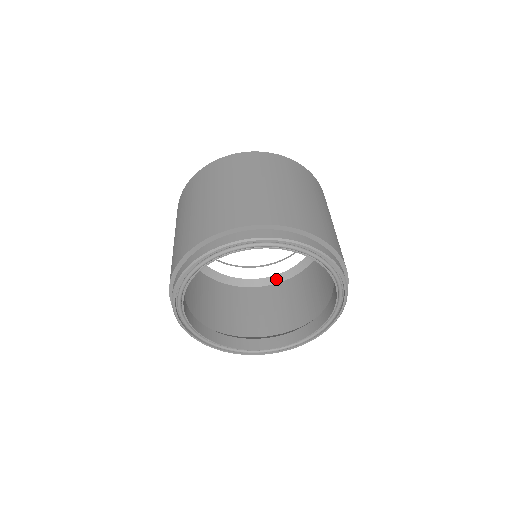
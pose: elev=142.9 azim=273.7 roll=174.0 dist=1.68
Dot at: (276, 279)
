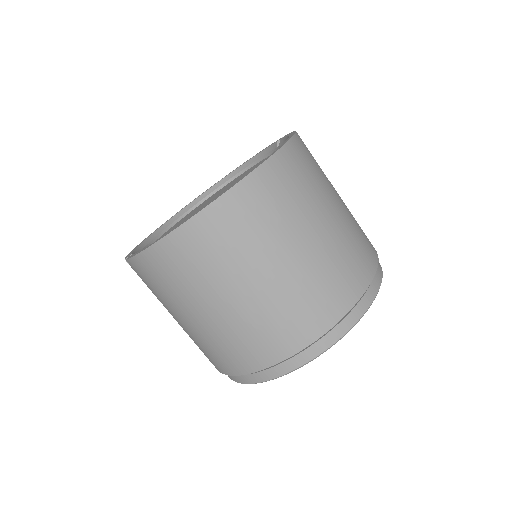
Dot at: occluded
